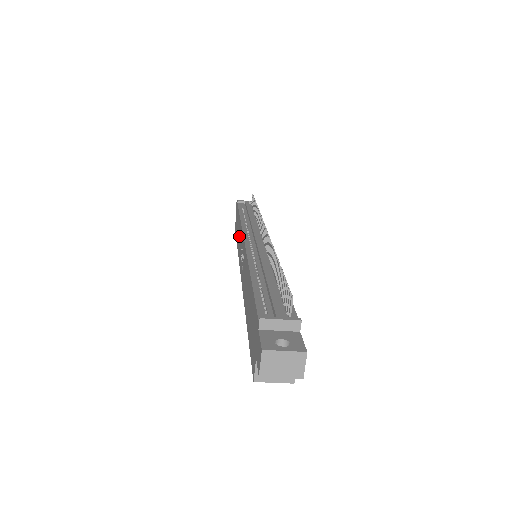
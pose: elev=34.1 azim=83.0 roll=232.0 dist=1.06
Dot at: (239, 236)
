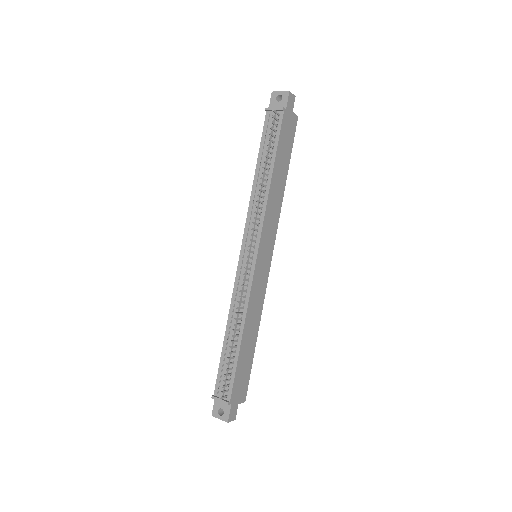
Dot at: occluded
